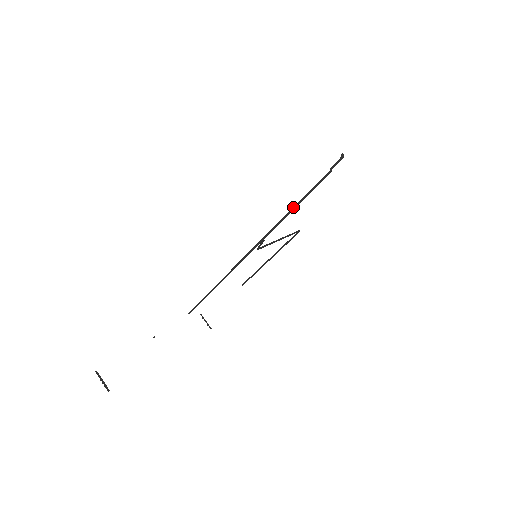
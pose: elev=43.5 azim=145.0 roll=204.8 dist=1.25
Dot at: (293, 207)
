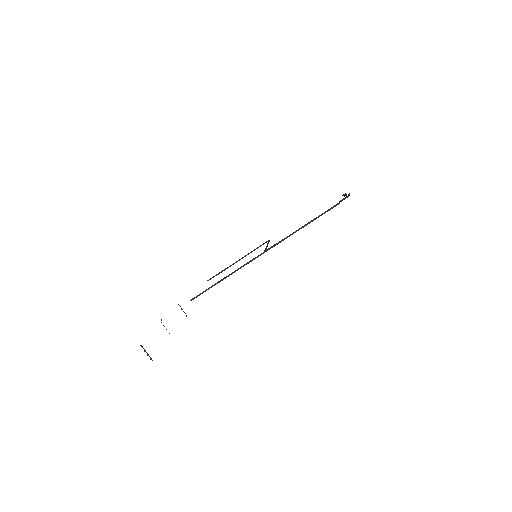
Dot at: (308, 223)
